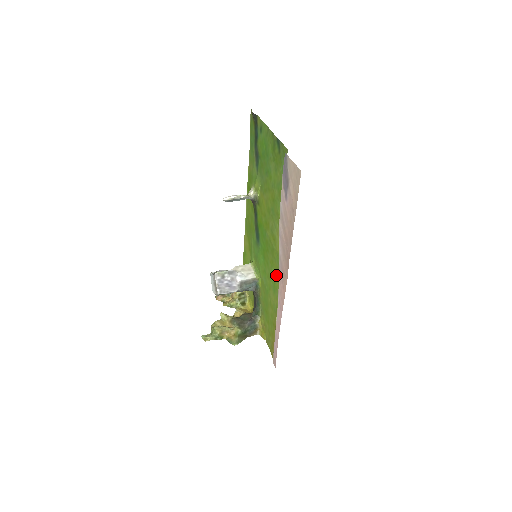
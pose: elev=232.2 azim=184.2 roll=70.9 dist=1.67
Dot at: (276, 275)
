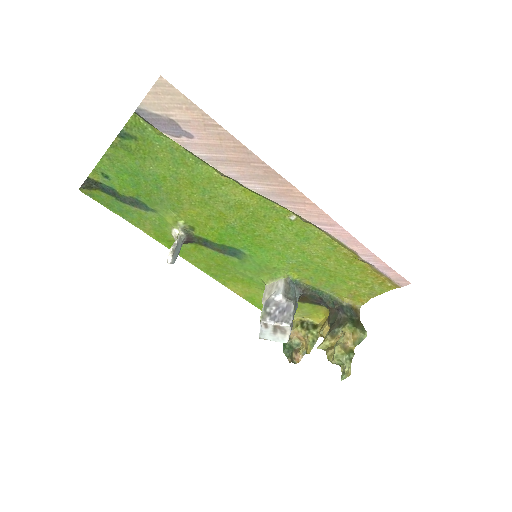
Dot at: (287, 224)
